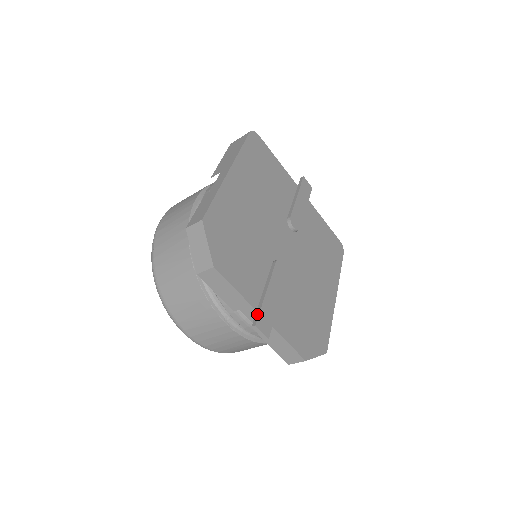
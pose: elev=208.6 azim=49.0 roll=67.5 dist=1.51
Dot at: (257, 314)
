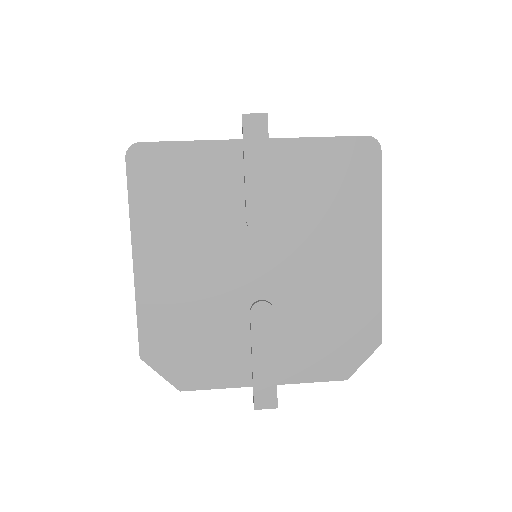
Dot at: (253, 394)
